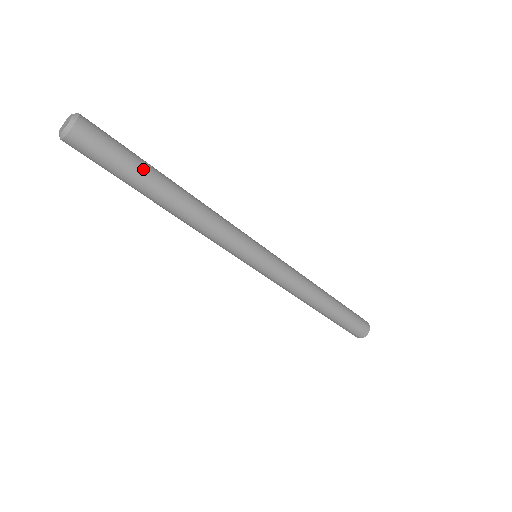
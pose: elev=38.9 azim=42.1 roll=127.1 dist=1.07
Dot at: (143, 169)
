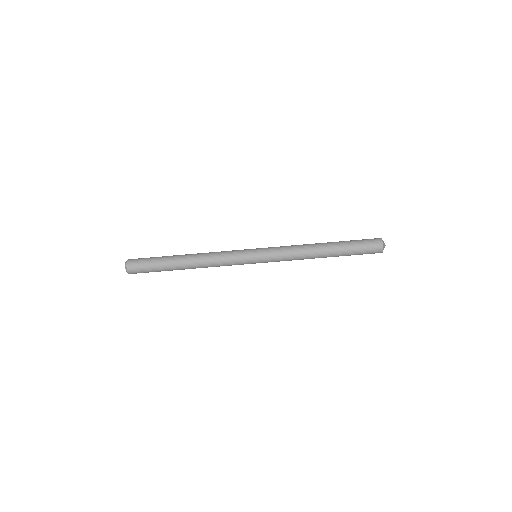
Dot at: (164, 258)
